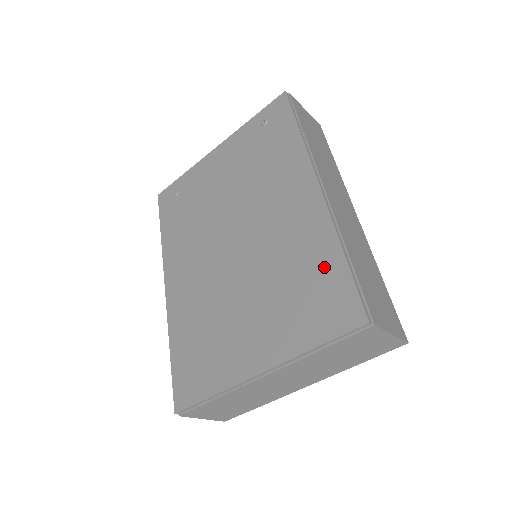
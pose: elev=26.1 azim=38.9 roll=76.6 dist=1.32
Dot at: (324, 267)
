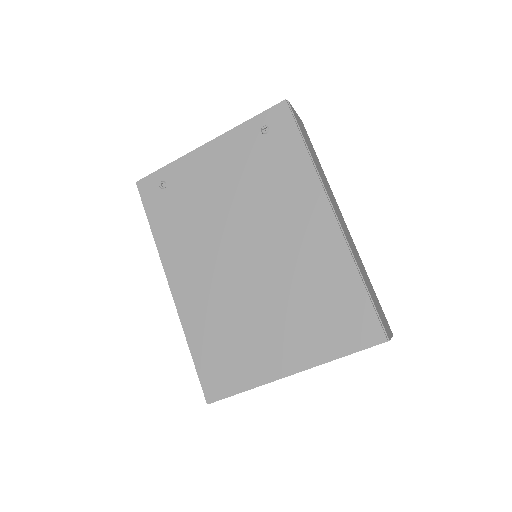
Dot at: (345, 291)
